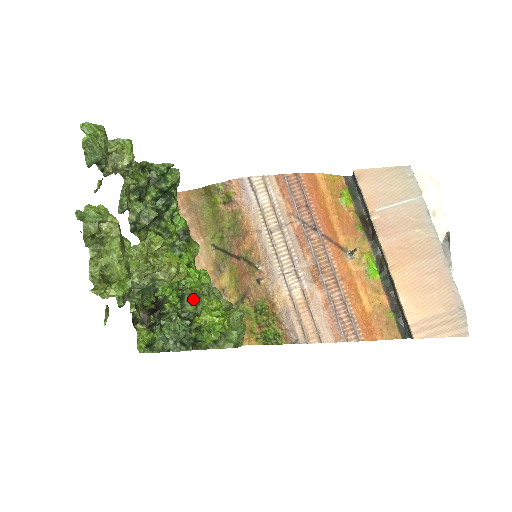
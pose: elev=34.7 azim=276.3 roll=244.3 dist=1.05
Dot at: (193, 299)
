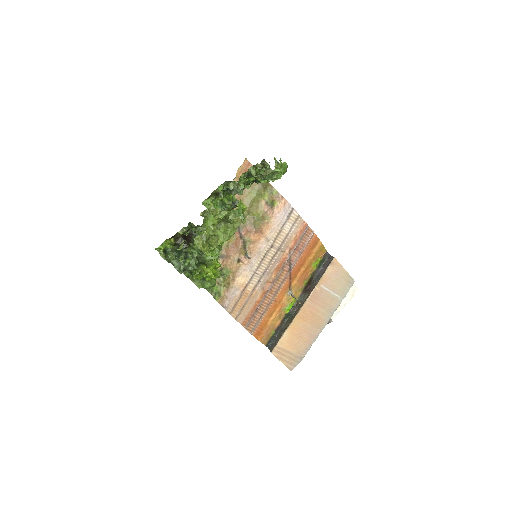
Dot at: (215, 258)
